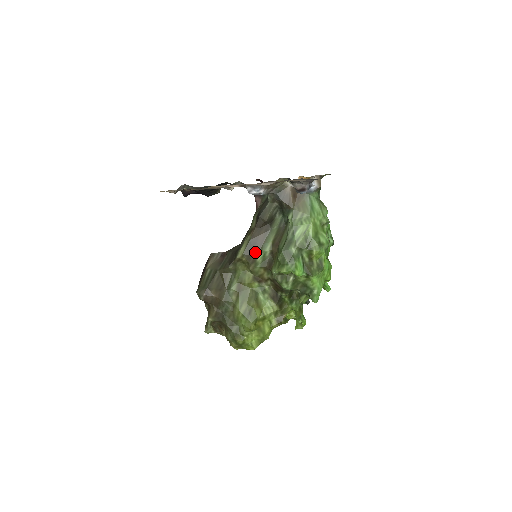
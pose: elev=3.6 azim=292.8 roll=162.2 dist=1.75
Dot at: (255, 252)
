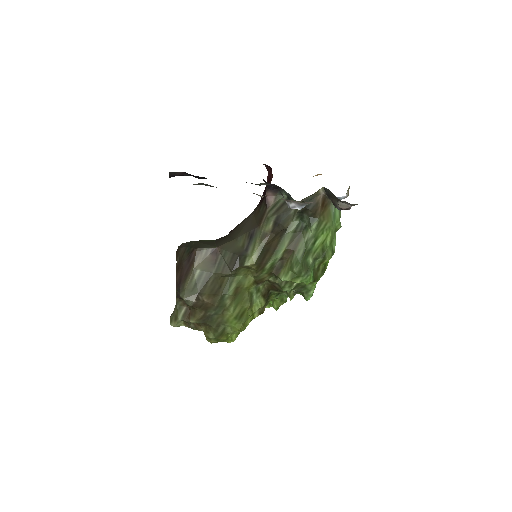
Dot at: (266, 259)
